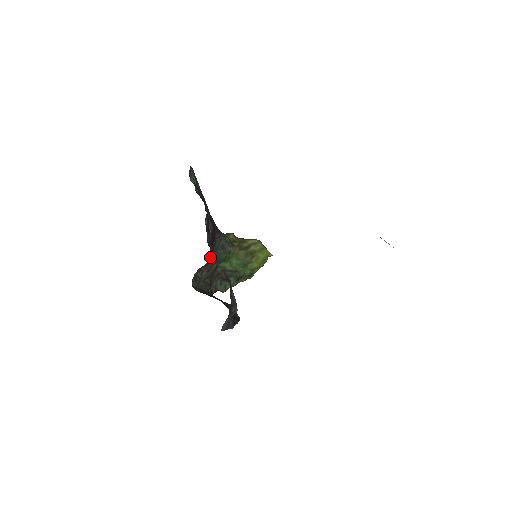
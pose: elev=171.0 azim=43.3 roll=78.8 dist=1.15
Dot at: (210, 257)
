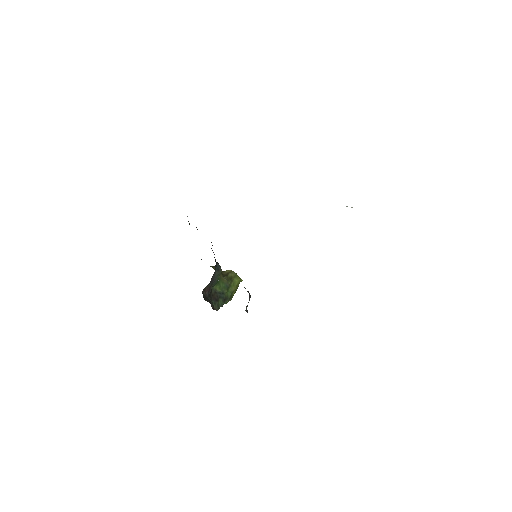
Dot at: (212, 276)
